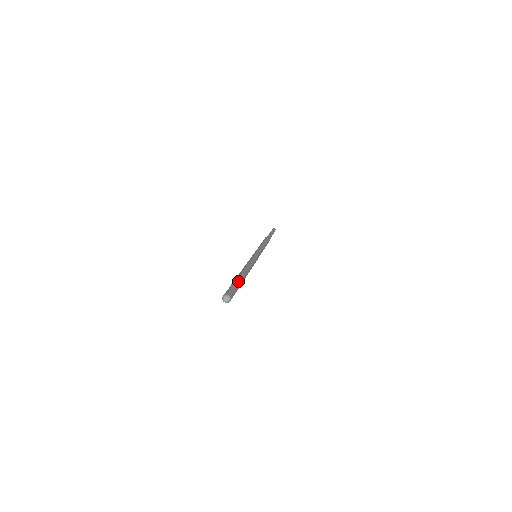
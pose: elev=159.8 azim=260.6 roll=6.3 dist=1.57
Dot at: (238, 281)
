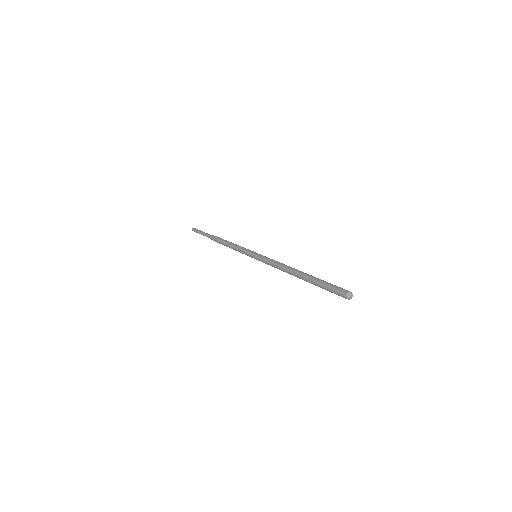
Dot at: (322, 280)
